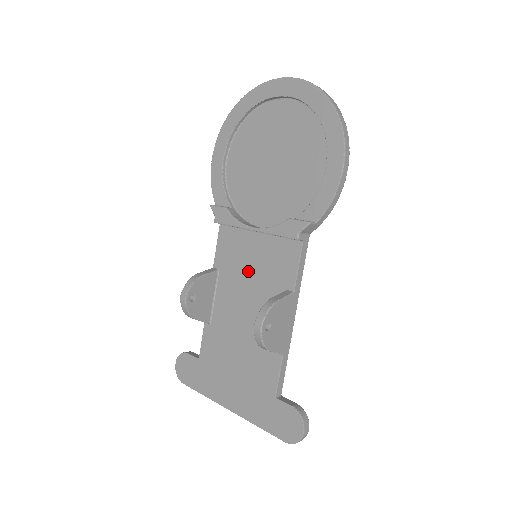
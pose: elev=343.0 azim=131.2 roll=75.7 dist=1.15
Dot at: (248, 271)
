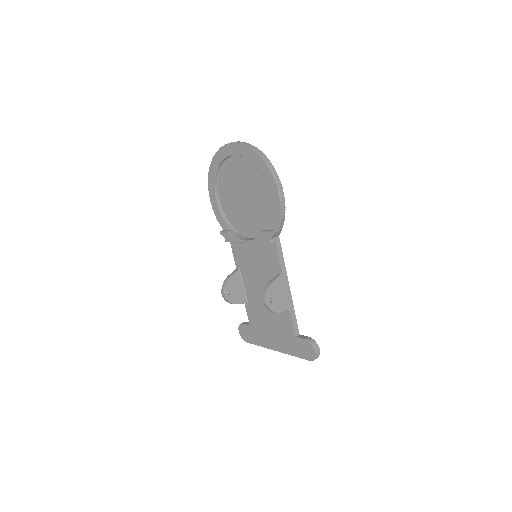
Dot at: (255, 266)
